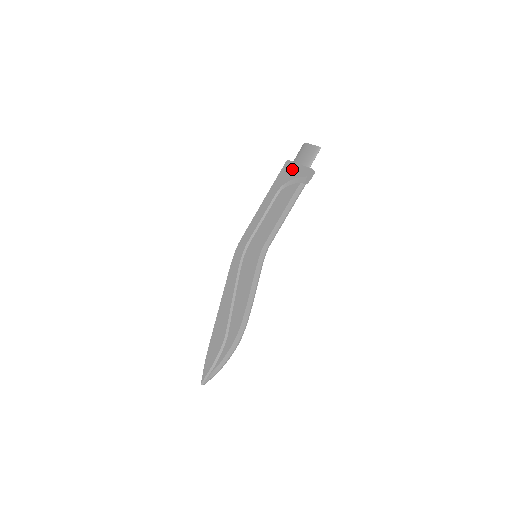
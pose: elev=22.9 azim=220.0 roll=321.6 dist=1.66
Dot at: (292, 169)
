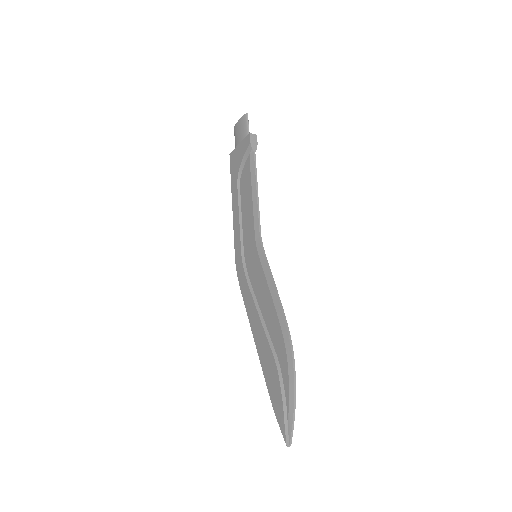
Dot at: (237, 154)
